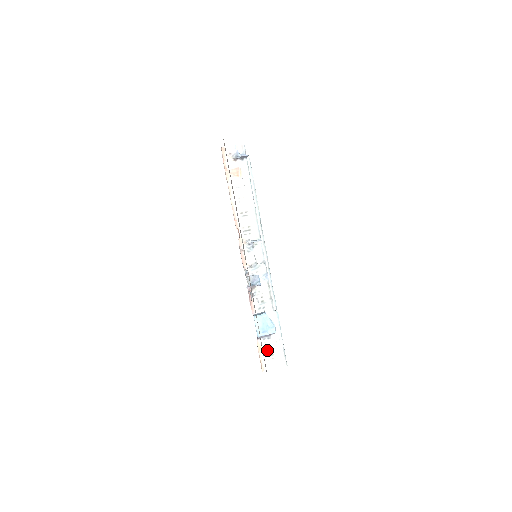
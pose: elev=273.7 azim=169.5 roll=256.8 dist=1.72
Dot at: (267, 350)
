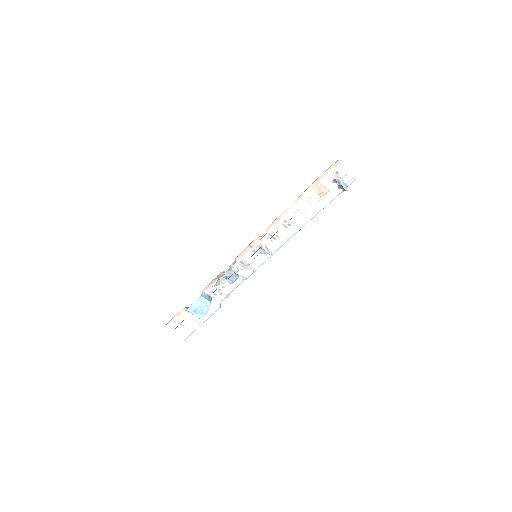
Dot at: (183, 319)
